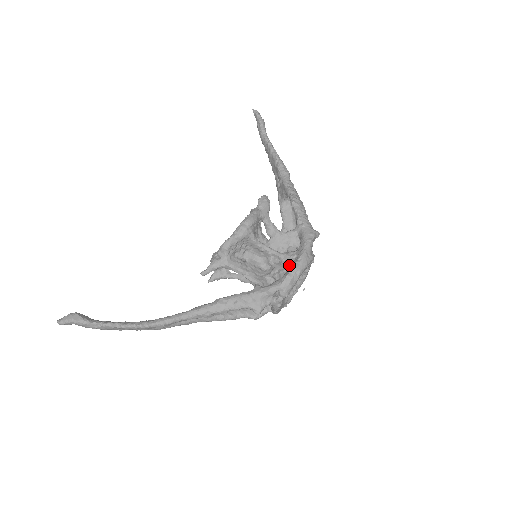
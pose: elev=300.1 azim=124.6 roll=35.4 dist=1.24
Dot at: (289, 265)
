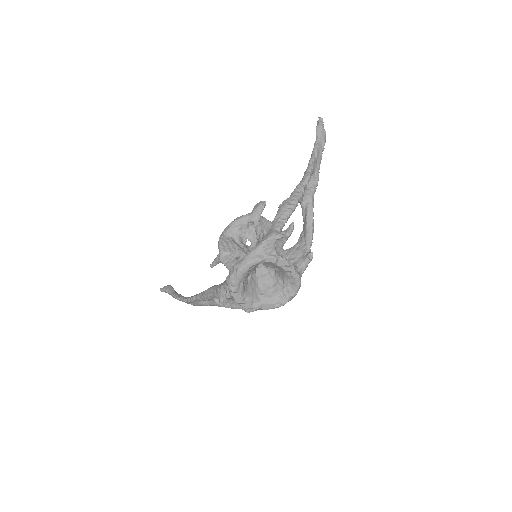
Dot at: occluded
